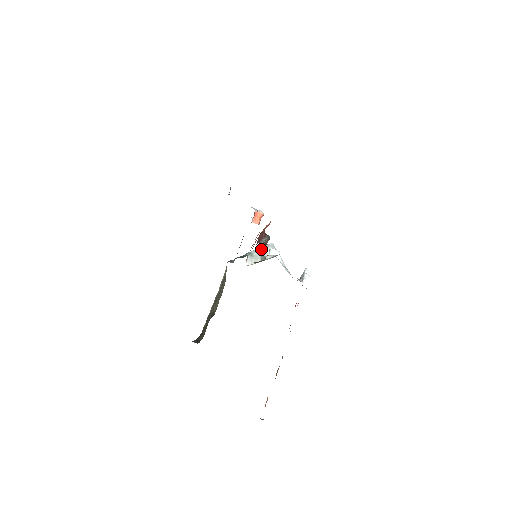
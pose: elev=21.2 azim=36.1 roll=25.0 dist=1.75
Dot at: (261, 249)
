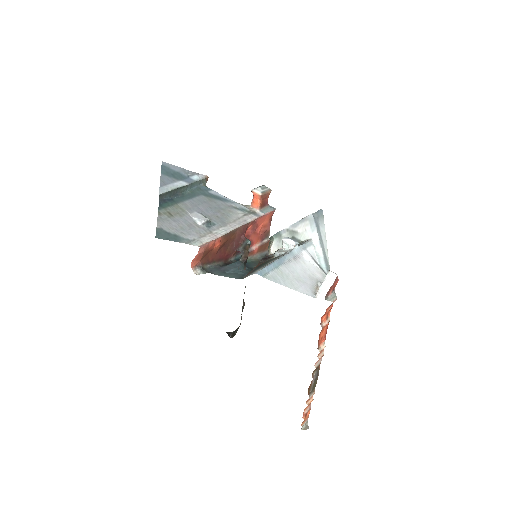
Dot at: (241, 259)
